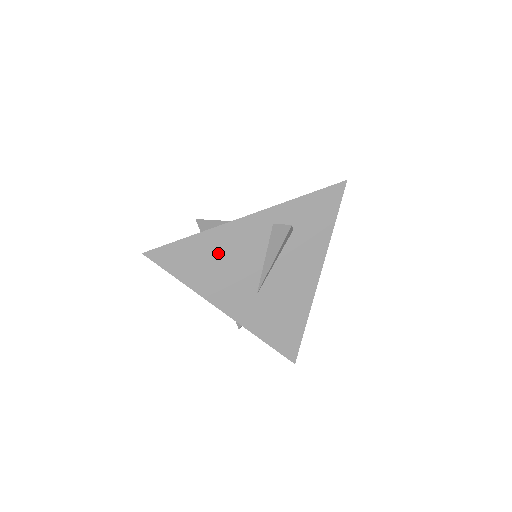
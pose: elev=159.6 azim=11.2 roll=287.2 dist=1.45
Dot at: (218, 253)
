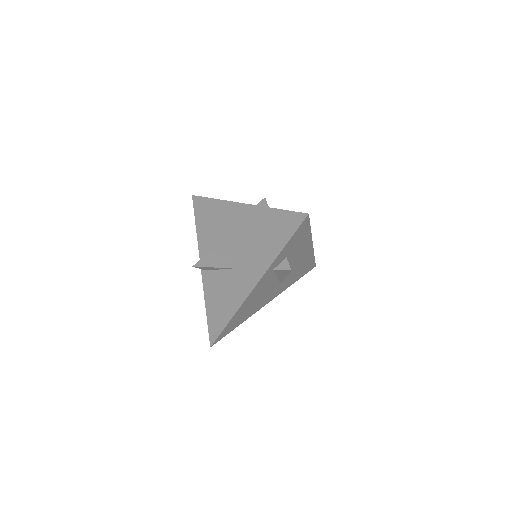
Dot at: (250, 305)
